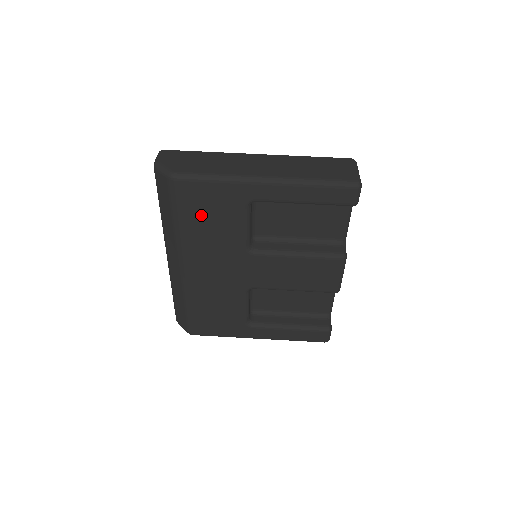
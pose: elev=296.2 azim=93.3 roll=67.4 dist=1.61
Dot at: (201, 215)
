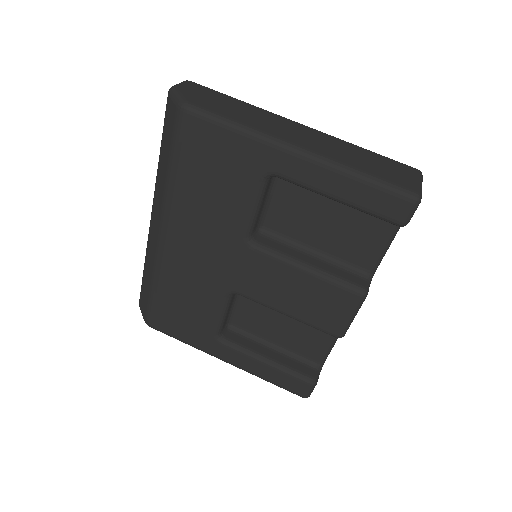
Dot at: (203, 171)
